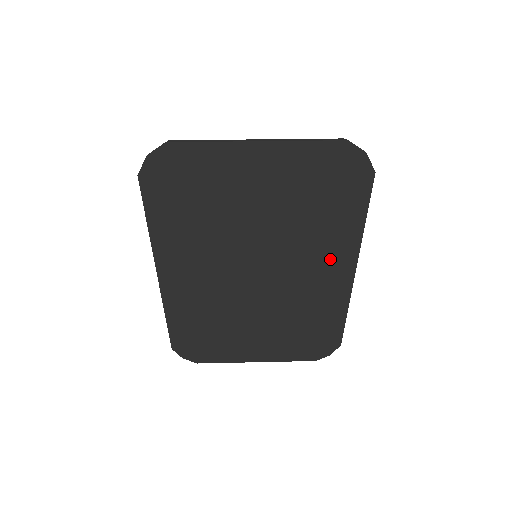
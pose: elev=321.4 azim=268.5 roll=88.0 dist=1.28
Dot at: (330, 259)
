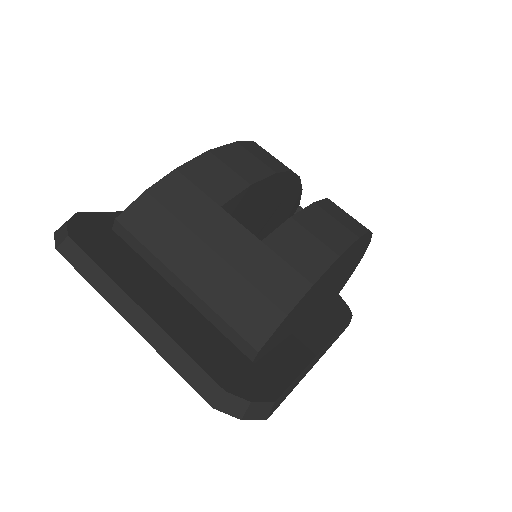
Dot at: occluded
